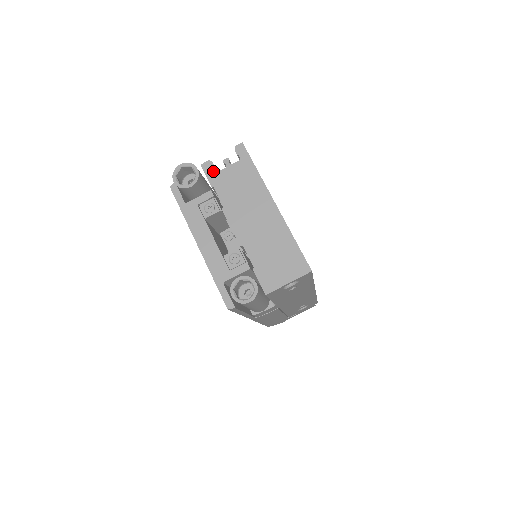
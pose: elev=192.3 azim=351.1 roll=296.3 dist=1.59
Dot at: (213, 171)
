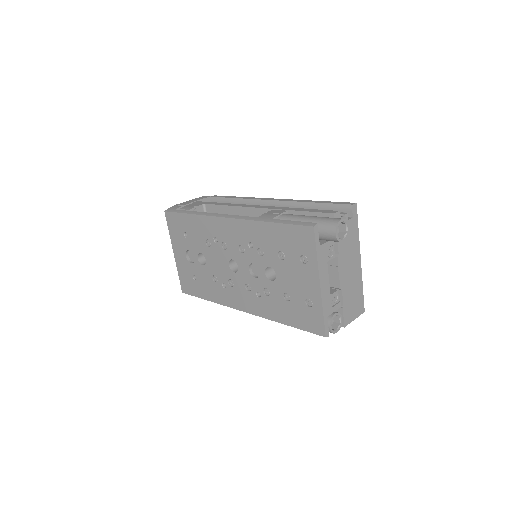
Dot at: occluded
